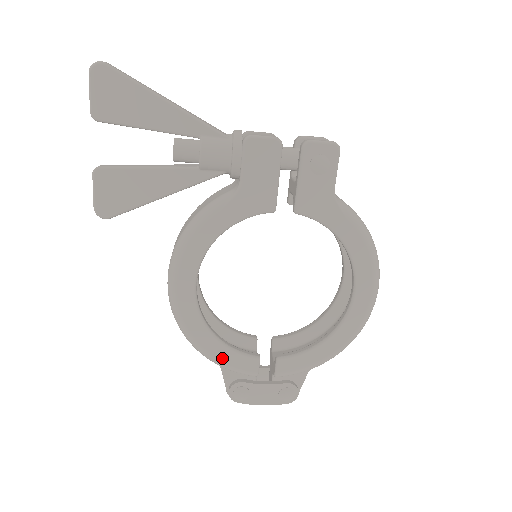
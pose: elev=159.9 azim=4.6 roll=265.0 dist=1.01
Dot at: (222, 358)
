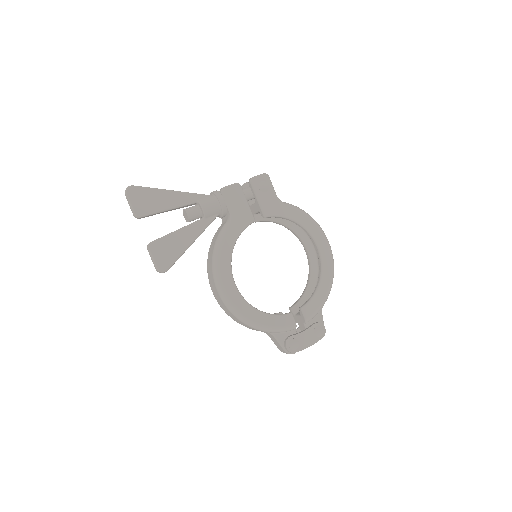
Dot at: (271, 324)
